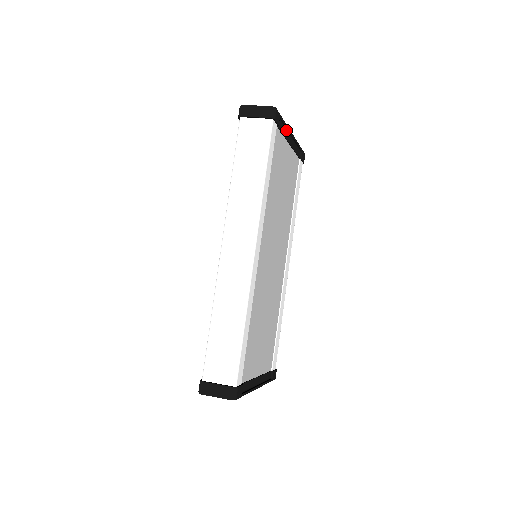
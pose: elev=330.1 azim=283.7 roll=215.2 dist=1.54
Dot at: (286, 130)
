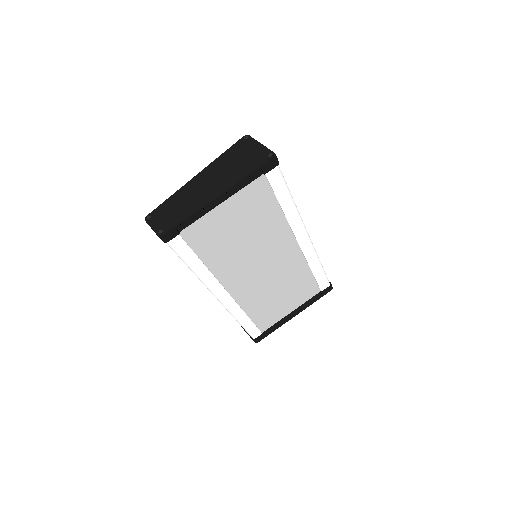
Dot at: (203, 207)
